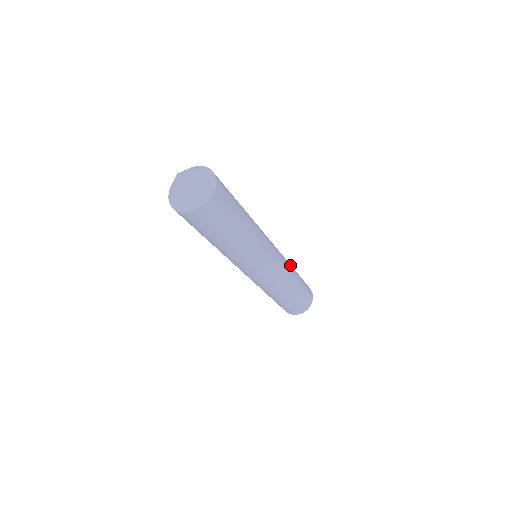
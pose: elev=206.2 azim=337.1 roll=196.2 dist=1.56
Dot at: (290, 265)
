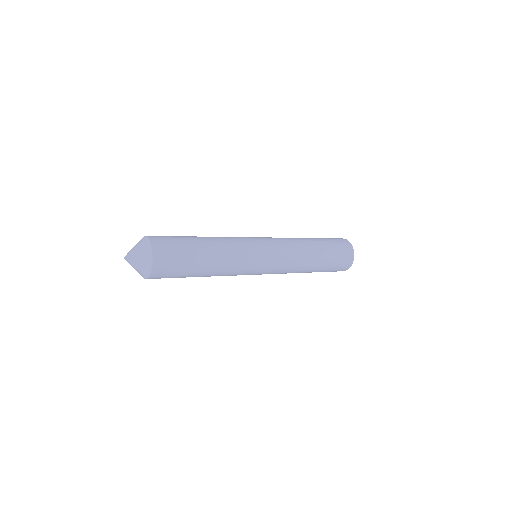
Dot at: (302, 249)
